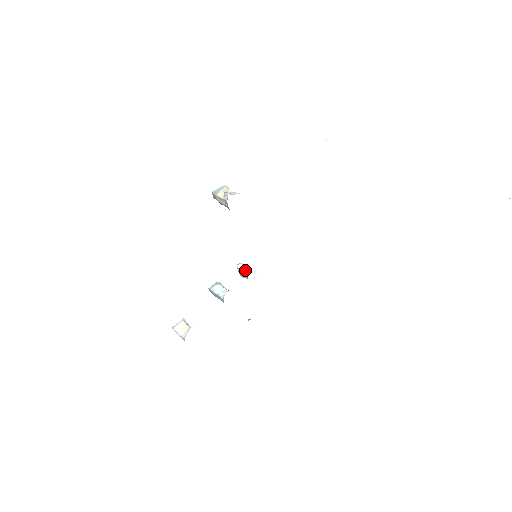
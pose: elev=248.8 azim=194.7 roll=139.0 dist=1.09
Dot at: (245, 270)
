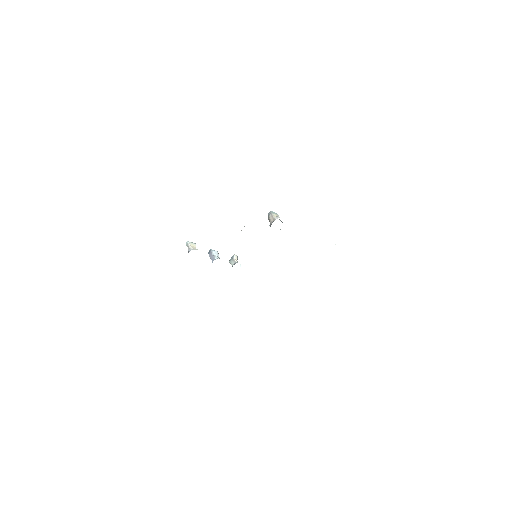
Dot at: occluded
